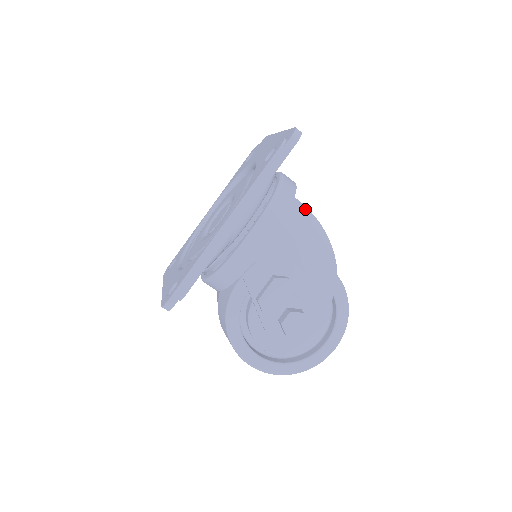
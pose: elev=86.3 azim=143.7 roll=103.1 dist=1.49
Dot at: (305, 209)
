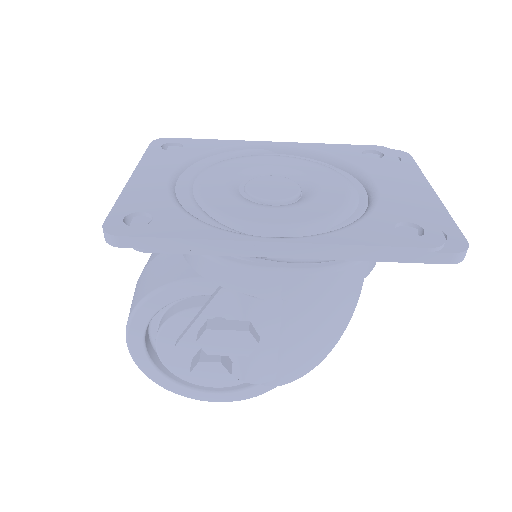
Dot at: (356, 299)
